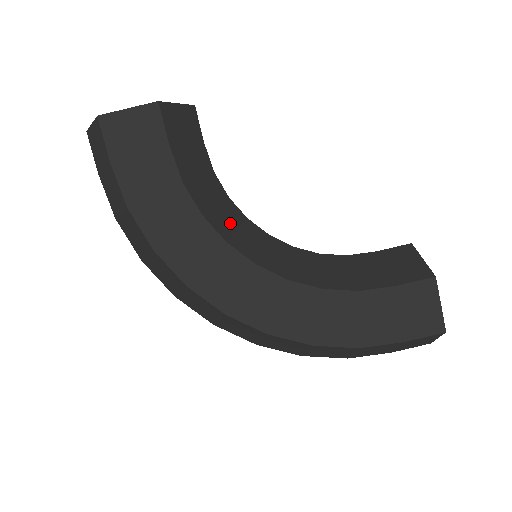
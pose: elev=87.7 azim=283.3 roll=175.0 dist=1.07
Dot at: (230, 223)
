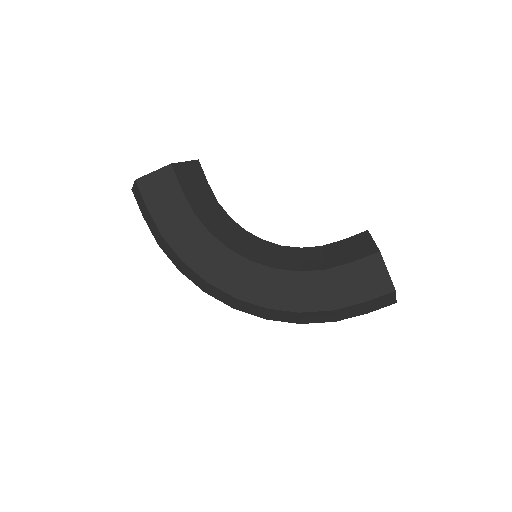
Dot at: (232, 236)
